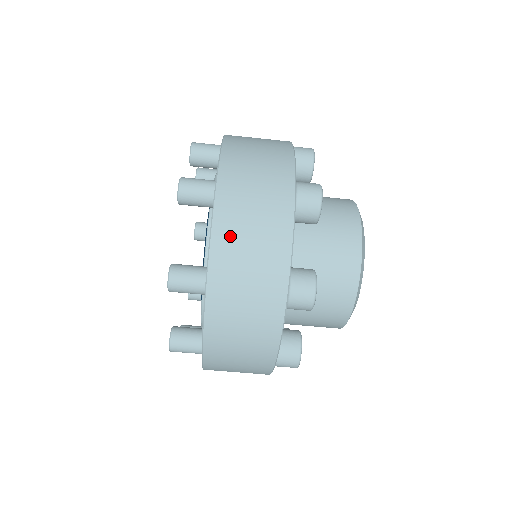
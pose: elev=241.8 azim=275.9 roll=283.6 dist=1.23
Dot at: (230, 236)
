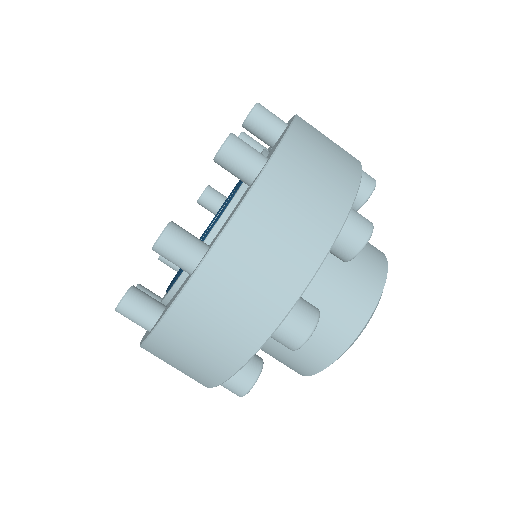
Dot at: (255, 228)
